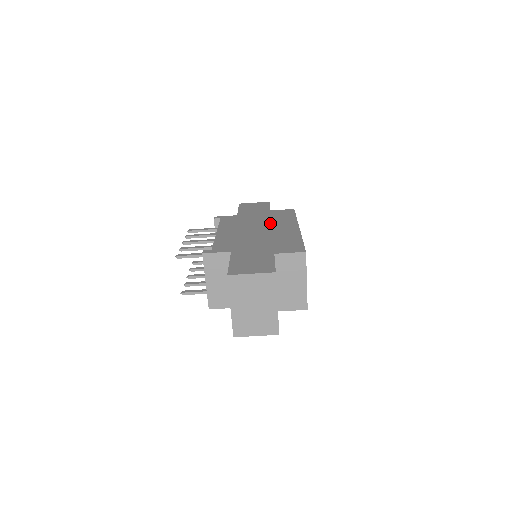
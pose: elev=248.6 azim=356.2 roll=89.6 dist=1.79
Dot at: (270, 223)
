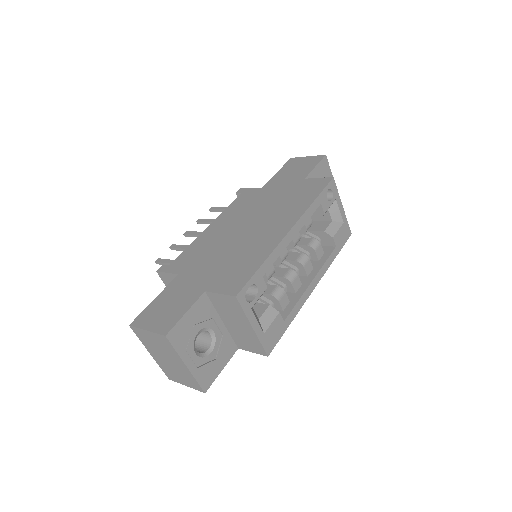
Dot at: (272, 213)
